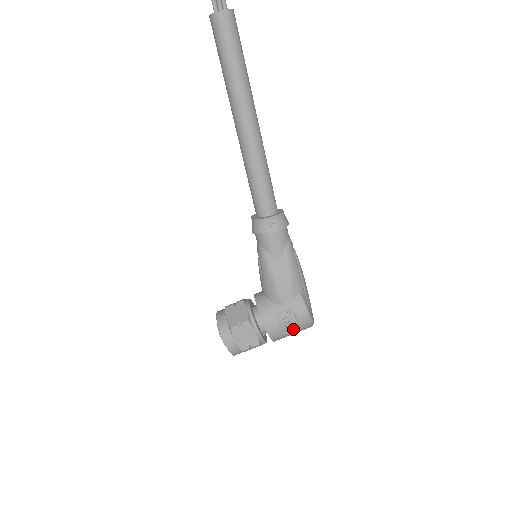
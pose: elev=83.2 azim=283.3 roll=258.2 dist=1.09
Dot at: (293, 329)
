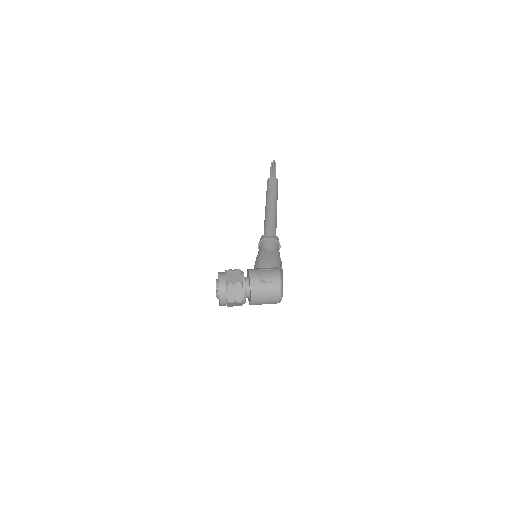
Dot at: (267, 282)
